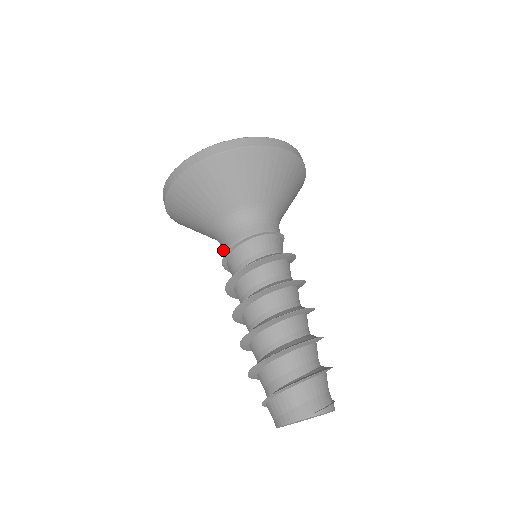
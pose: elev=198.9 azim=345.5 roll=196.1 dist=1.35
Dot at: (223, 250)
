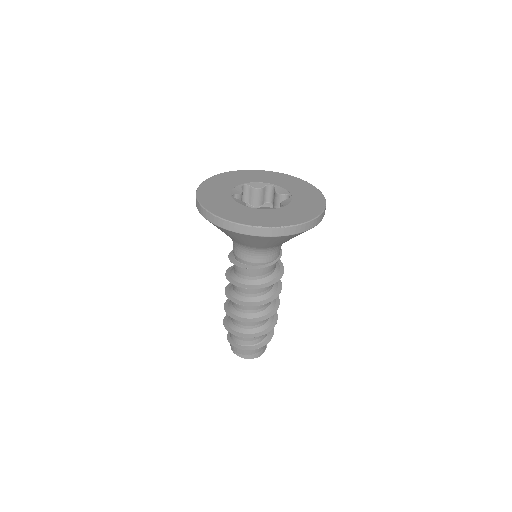
Dot at: (245, 258)
